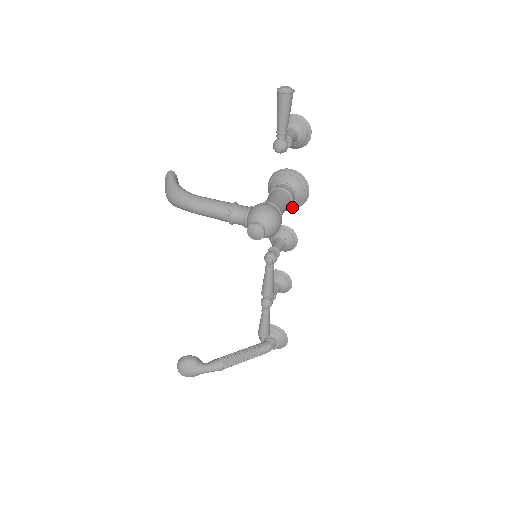
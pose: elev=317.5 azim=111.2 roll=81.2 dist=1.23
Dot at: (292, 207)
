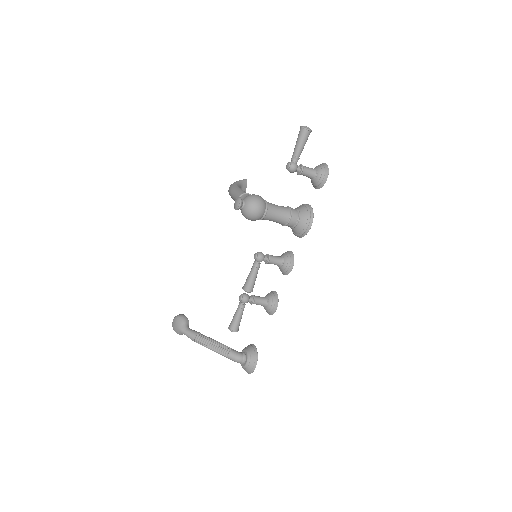
Dot at: (297, 233)
